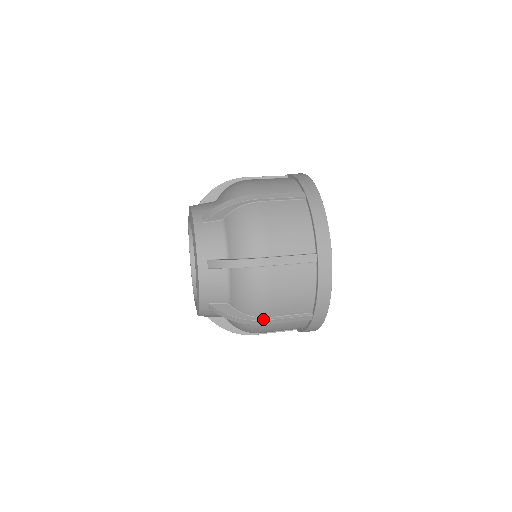
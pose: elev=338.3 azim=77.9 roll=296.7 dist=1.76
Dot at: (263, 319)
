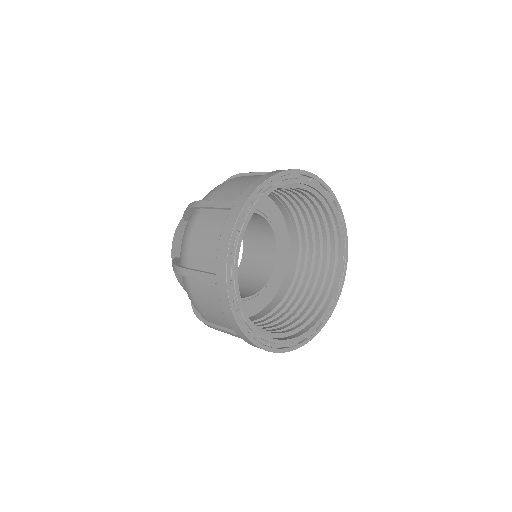
Dot at: (207, 323)
